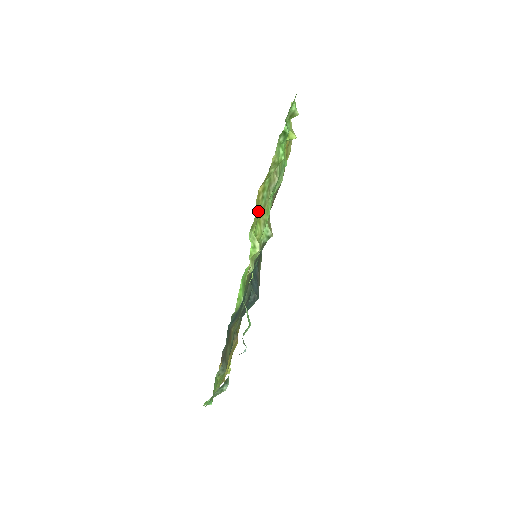
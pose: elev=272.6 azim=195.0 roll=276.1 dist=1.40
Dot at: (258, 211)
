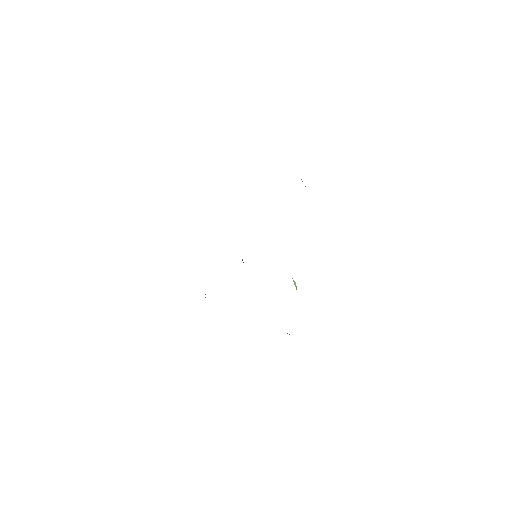
Dot at: occluded
